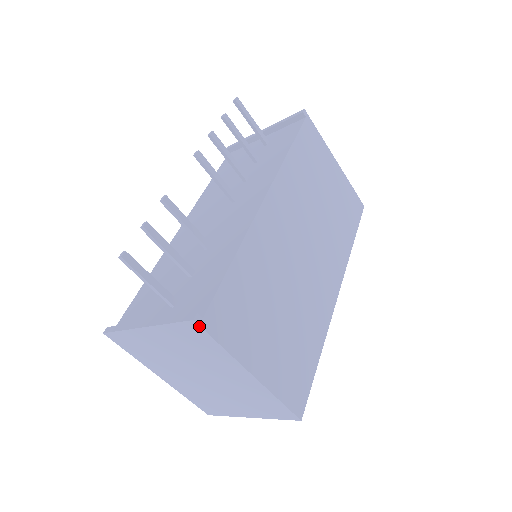
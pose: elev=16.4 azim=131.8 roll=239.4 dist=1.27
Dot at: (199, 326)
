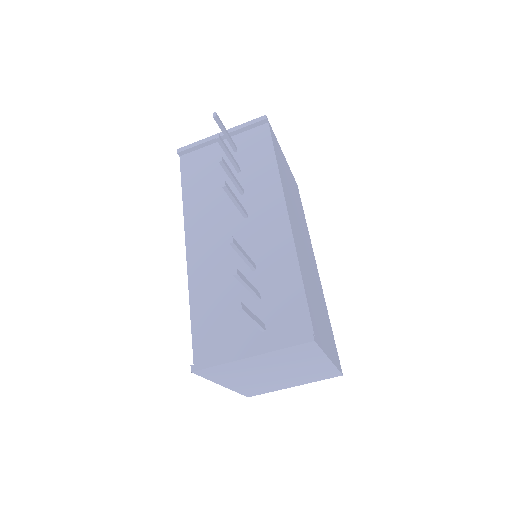
Dot at: (315, 343)
